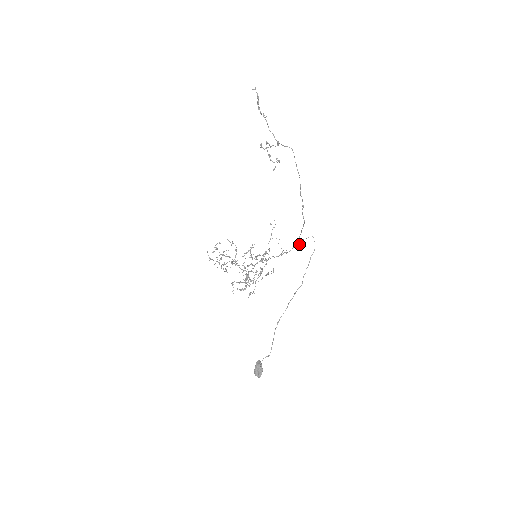
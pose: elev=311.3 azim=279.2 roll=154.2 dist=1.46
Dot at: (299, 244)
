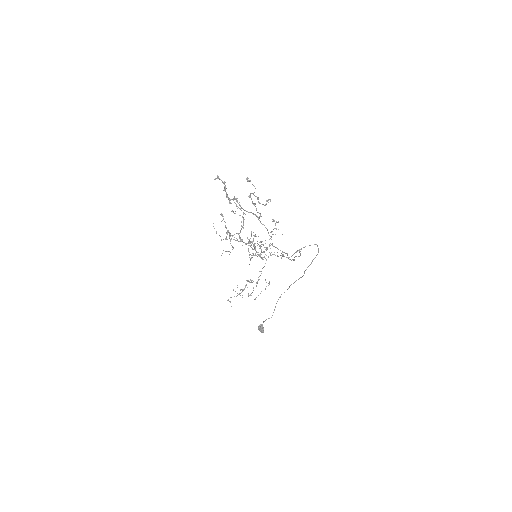
Dot at: occluded
